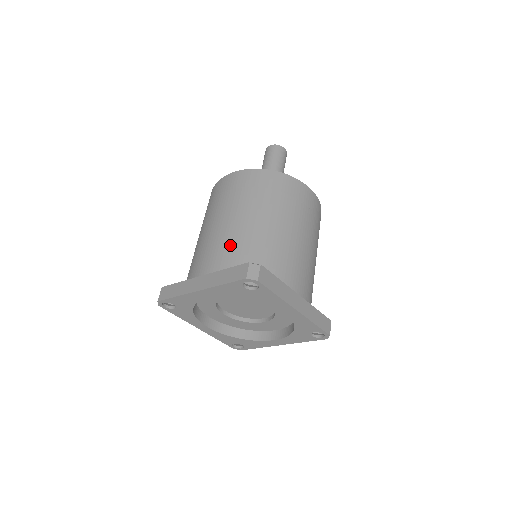
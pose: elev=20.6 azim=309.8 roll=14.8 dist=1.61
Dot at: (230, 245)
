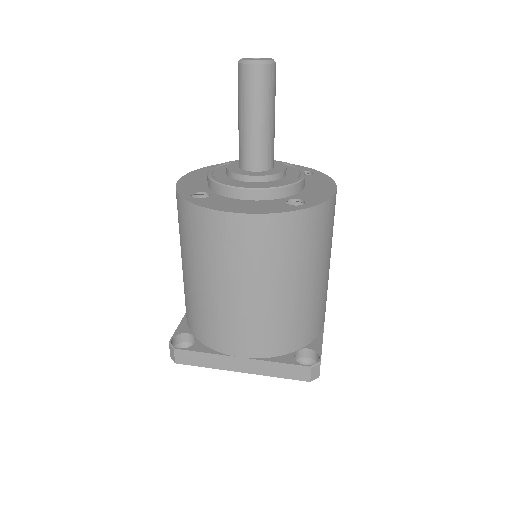
Dot at: (271, 328)
